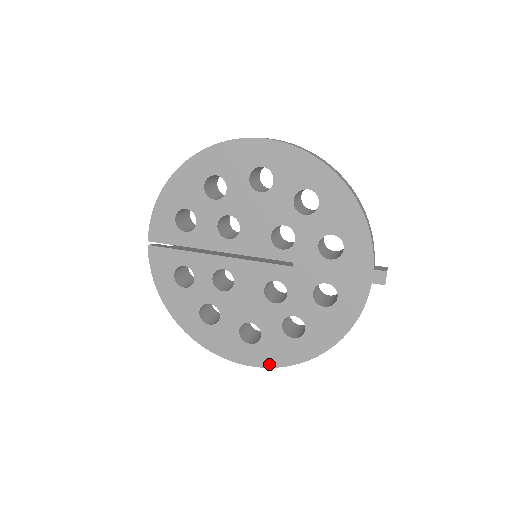
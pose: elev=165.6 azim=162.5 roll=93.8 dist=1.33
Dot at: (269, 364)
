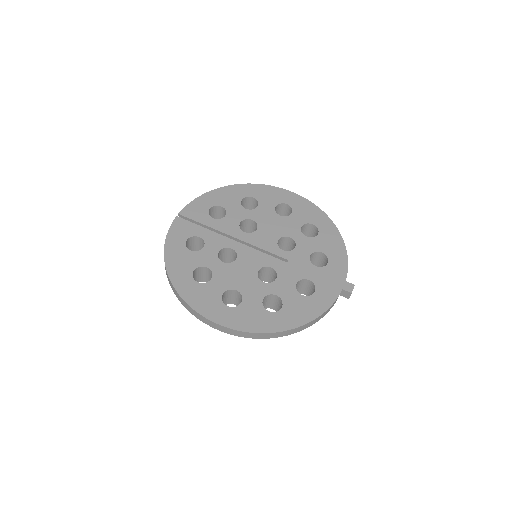
Dot at: (238, 327)
